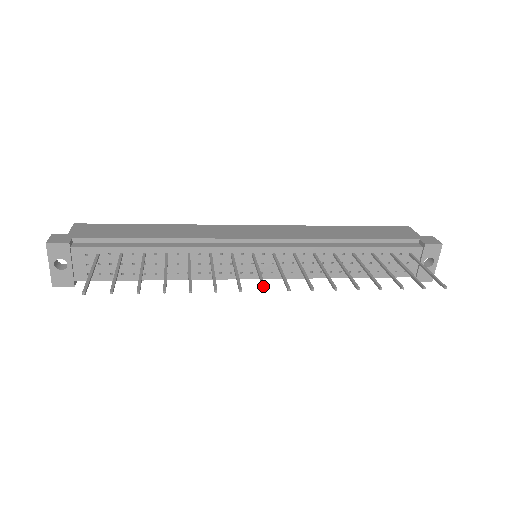
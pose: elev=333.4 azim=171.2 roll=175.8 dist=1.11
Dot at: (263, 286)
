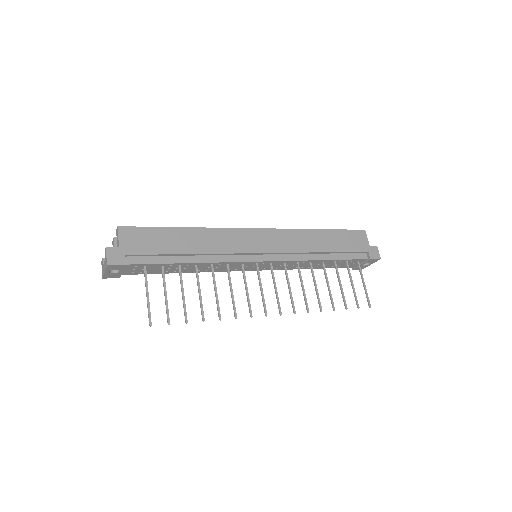
Dot at: (265, 311)
